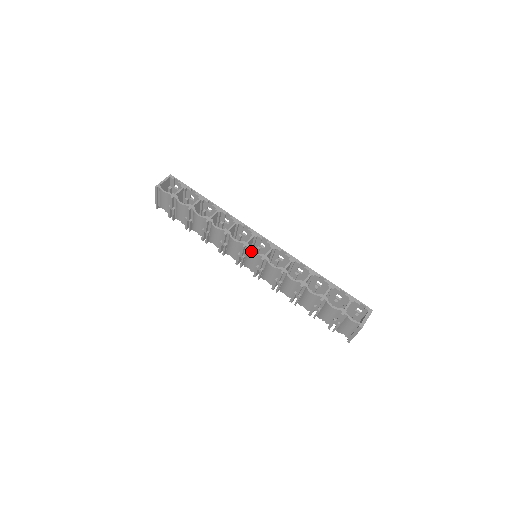
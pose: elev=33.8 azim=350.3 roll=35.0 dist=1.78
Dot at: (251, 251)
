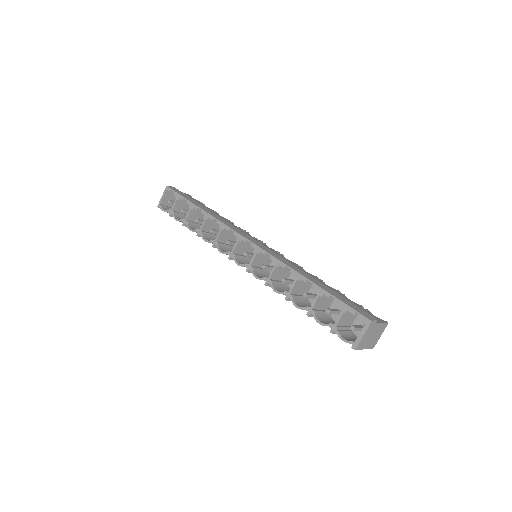
Dot at: (236, 263)
